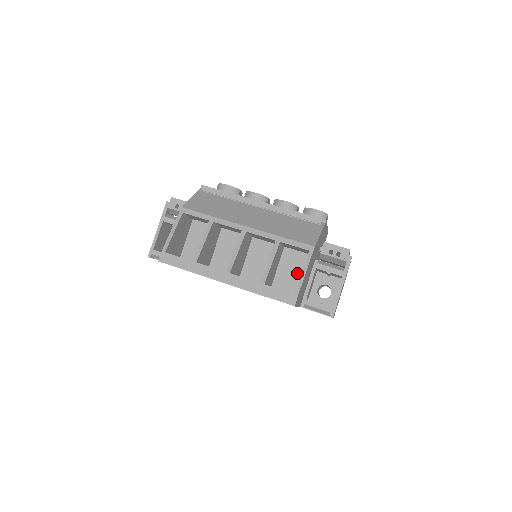
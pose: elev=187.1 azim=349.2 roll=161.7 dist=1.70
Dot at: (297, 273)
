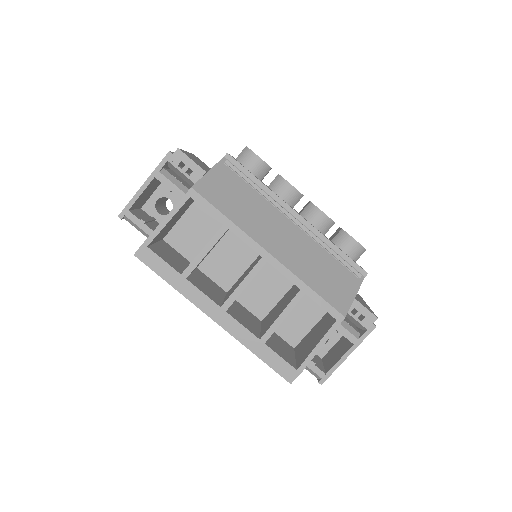
Dot at: (304, 322)
